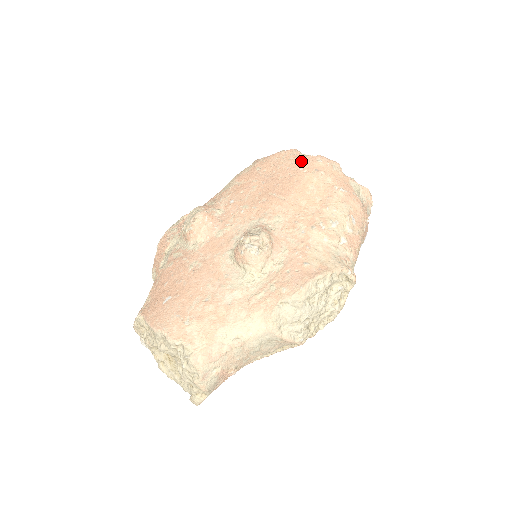
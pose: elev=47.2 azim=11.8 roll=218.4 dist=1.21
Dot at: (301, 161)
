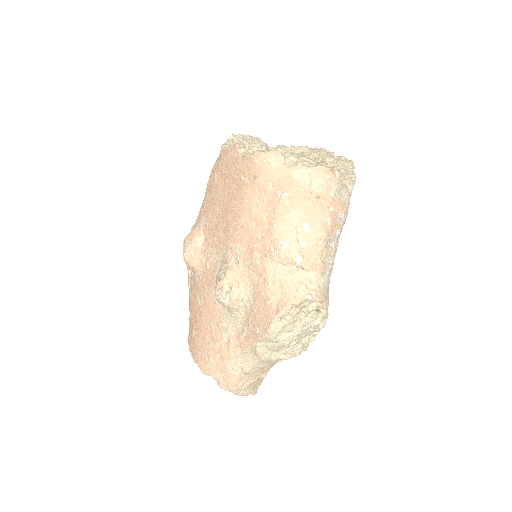
Dot at: (241, 165)
